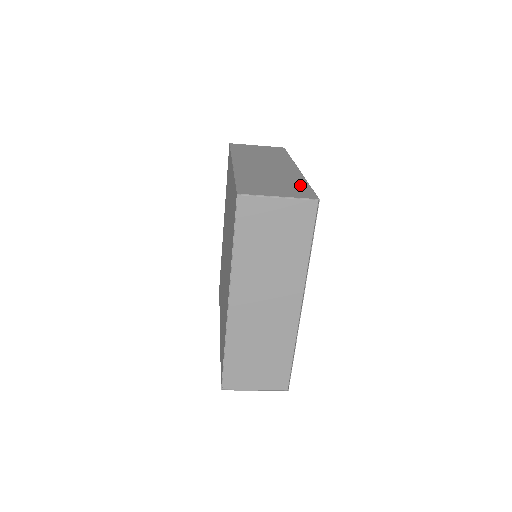
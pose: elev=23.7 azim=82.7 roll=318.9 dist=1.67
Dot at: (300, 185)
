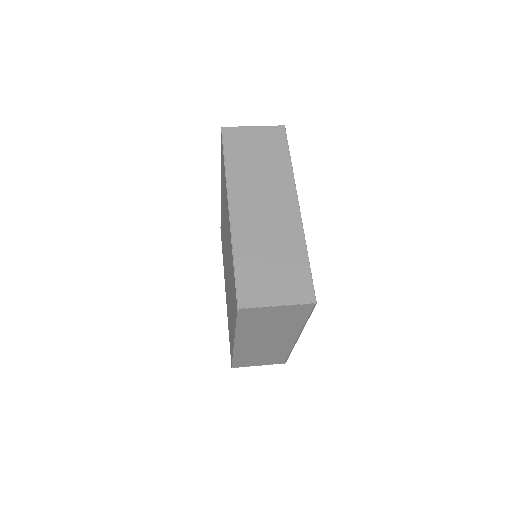
Dot at: (299, 265)
